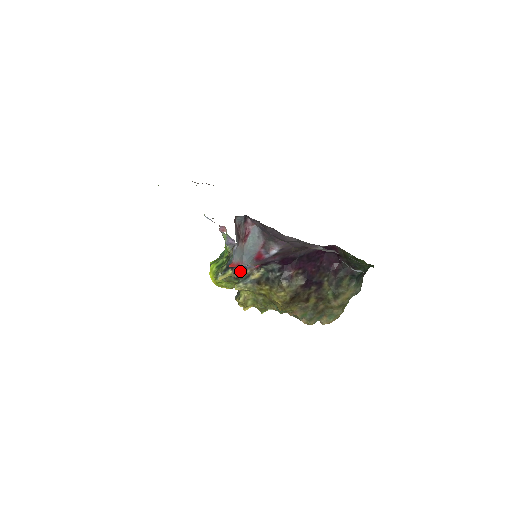
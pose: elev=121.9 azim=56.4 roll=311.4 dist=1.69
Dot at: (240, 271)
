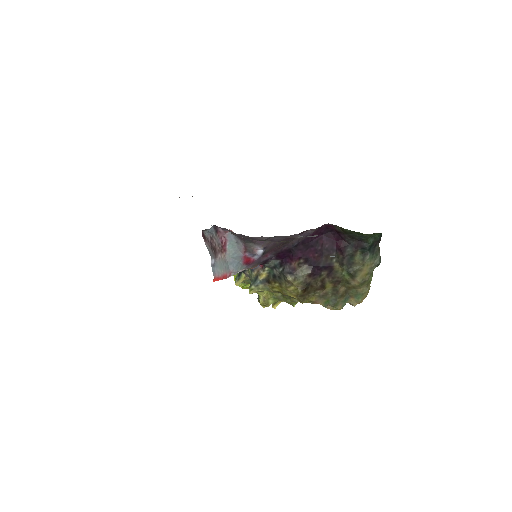
Dot at: (249, 274)
